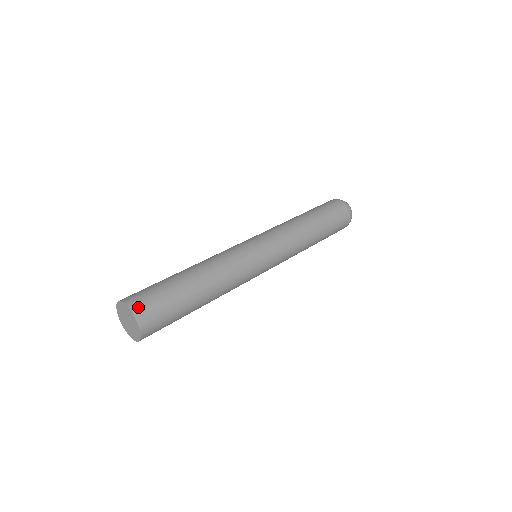
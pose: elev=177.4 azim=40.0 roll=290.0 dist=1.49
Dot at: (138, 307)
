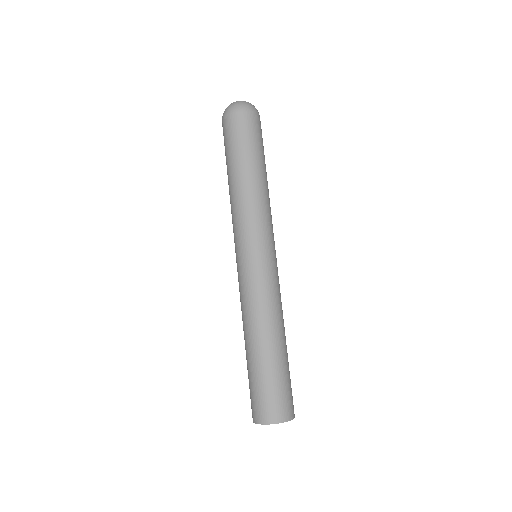
Dot at: (291, 412)
